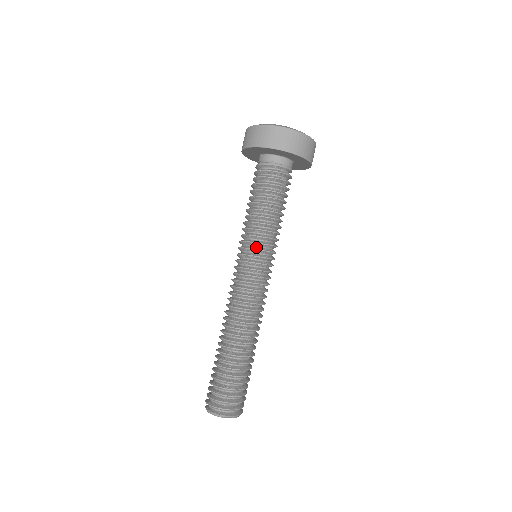
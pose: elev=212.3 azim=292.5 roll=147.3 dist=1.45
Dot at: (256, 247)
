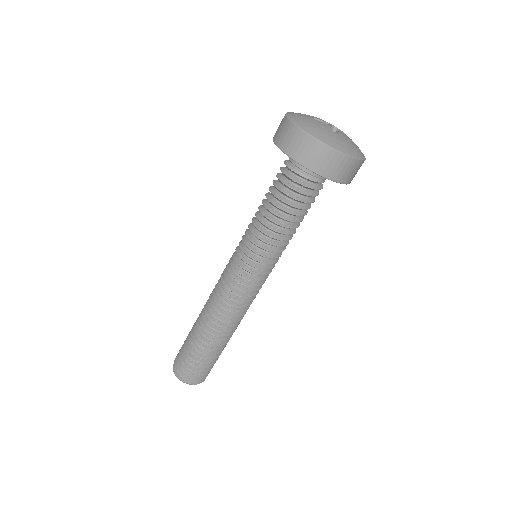
Dot at: (255, 255)
